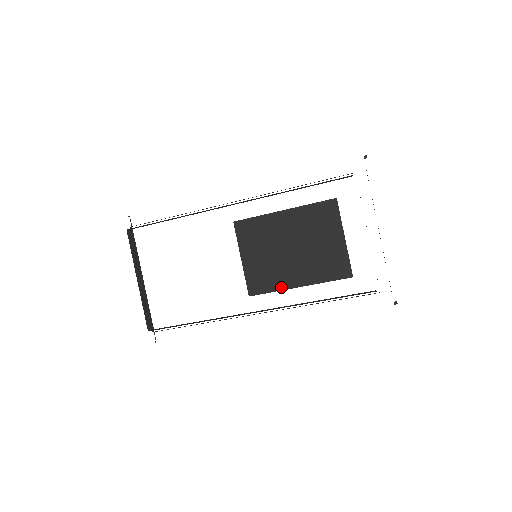
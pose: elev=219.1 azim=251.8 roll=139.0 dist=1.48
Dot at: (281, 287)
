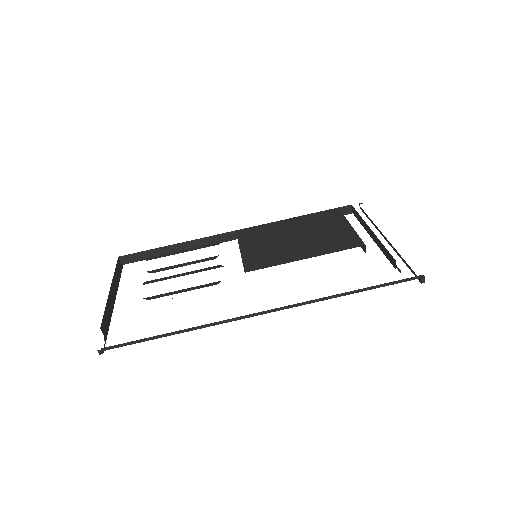
Dot at: (284, 261)
